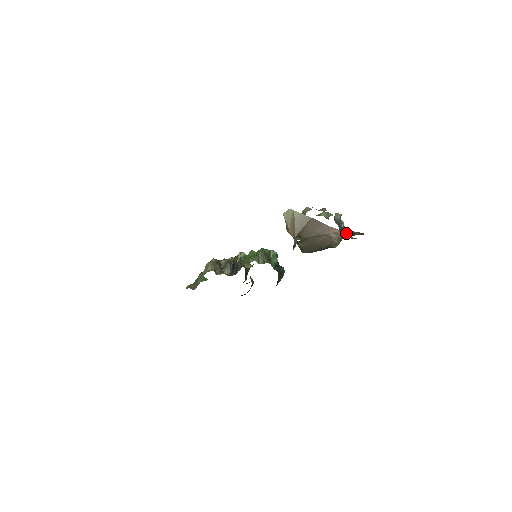
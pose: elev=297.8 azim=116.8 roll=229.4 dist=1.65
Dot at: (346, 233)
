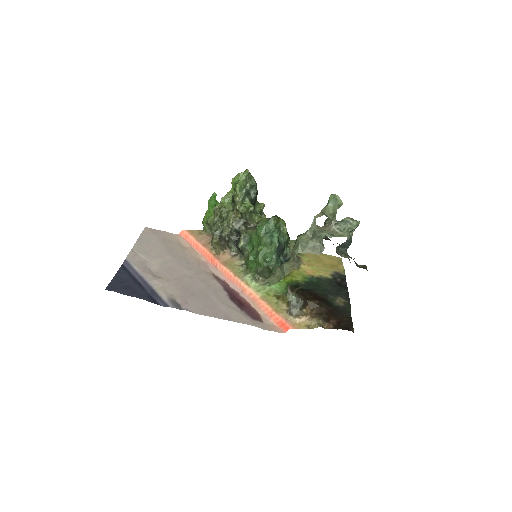
Dot at: occluded
